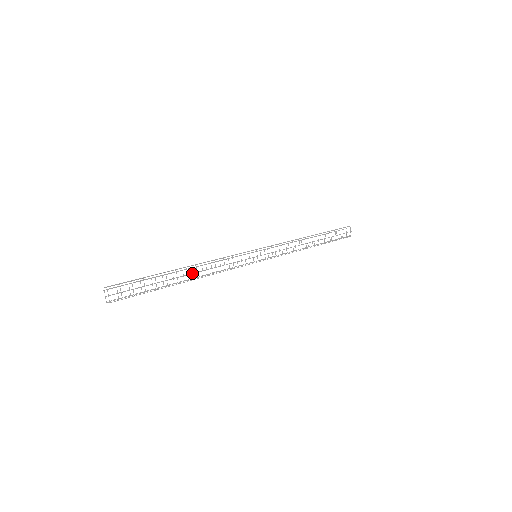
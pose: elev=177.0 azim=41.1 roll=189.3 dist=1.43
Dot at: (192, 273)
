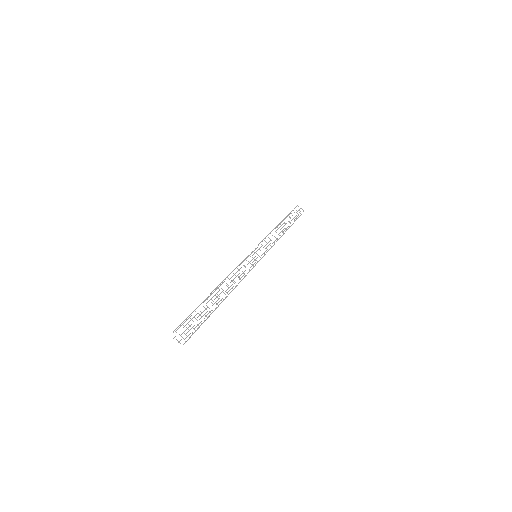
Dot at: occluded
